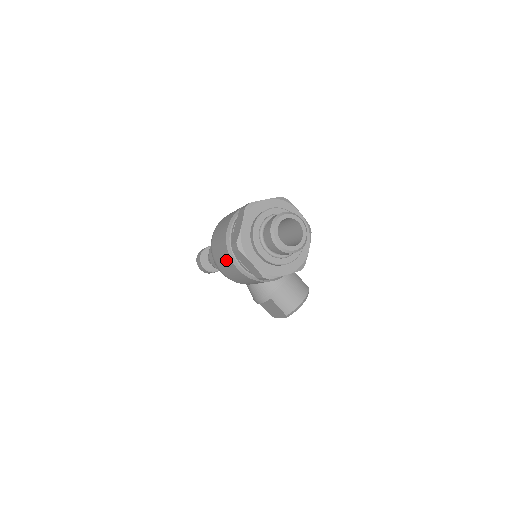
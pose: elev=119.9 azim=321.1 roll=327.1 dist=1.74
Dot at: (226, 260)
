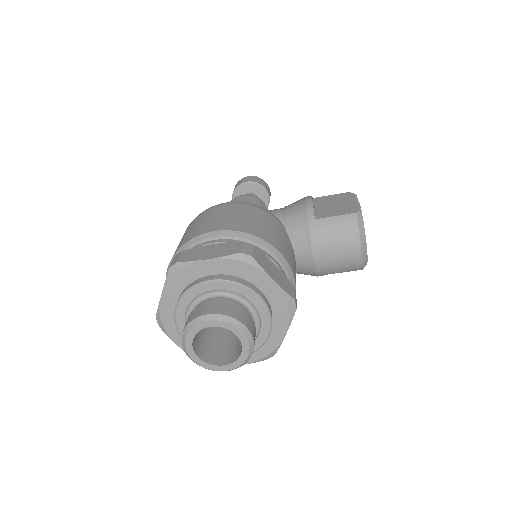
Dot at: occluded
